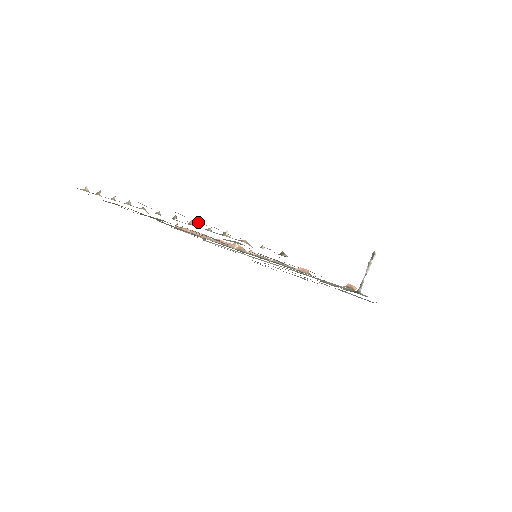
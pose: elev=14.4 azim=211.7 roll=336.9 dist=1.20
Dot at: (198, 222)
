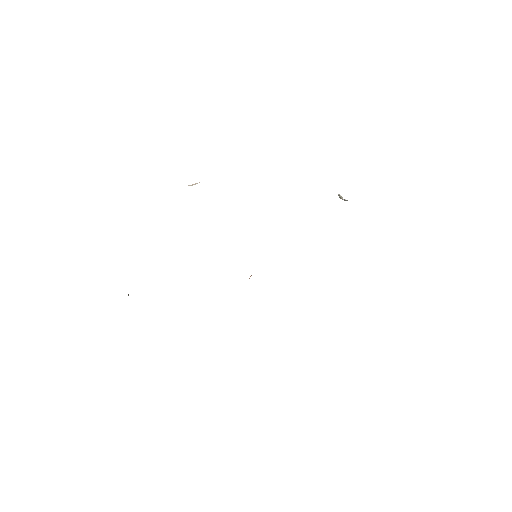
Dot at: occluded
